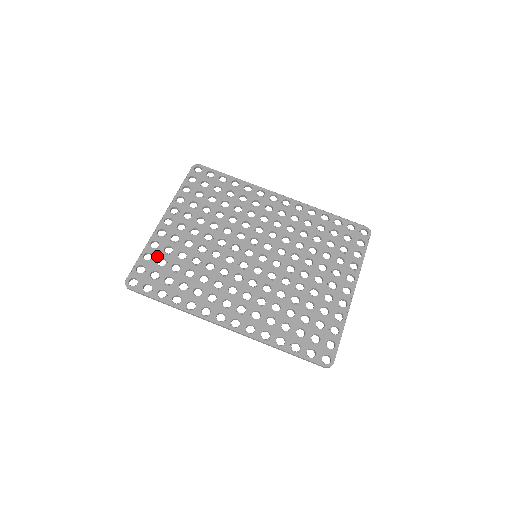
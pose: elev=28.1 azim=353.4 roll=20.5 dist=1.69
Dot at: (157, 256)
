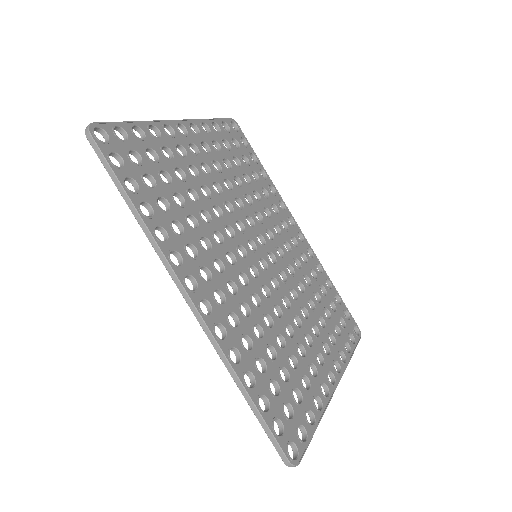
Dot at: (150, 143)
